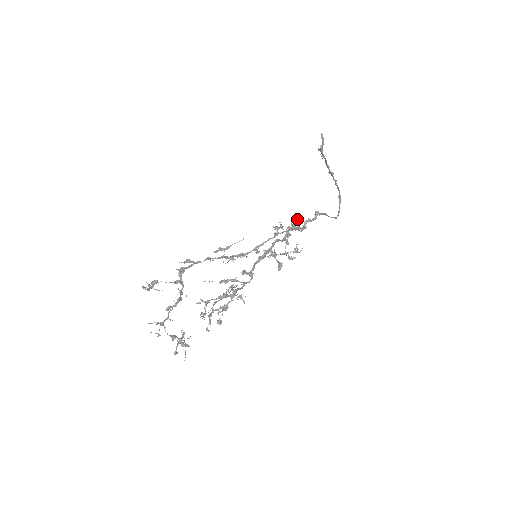
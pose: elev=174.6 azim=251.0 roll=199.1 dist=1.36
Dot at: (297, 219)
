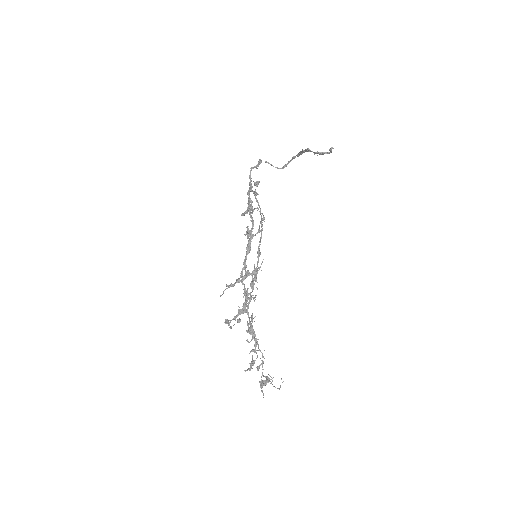
Dot at: (257, 184)
